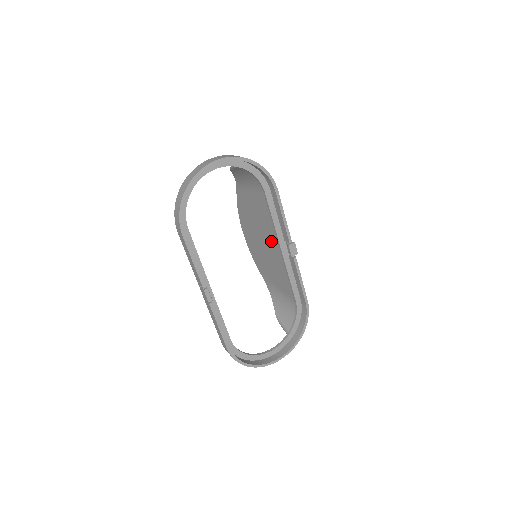
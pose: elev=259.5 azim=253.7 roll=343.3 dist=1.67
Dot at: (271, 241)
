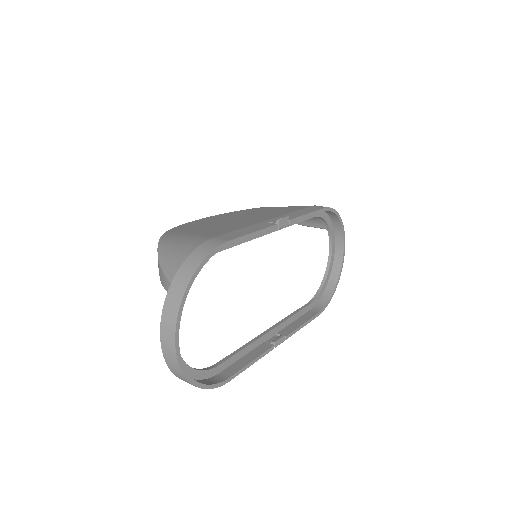
Dot at: occluded
